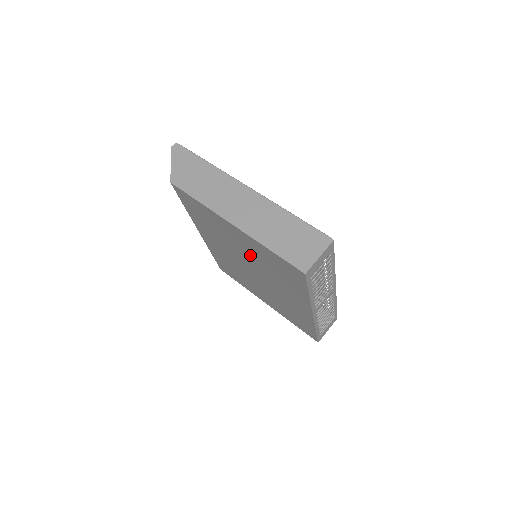
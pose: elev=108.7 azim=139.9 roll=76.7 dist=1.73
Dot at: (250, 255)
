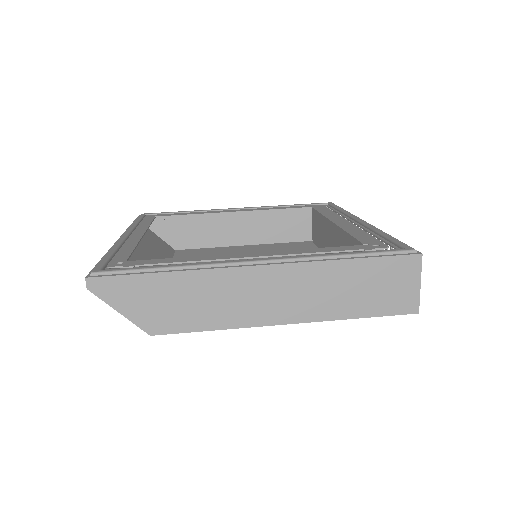
Dot at: occluded
